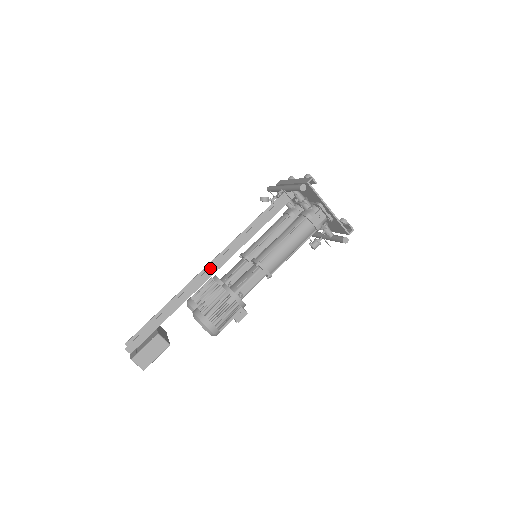
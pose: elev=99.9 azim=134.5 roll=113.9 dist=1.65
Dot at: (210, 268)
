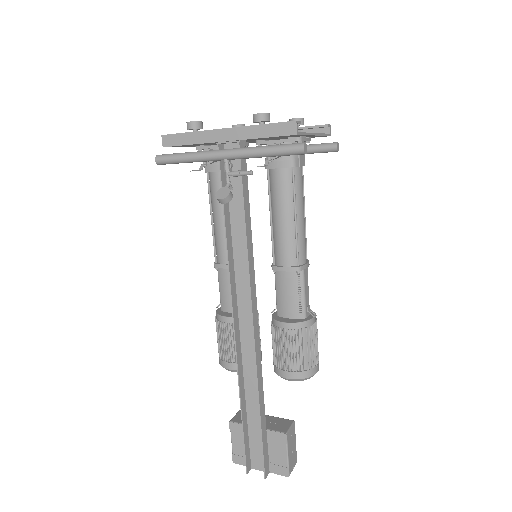
Dot at: (254, 330)
